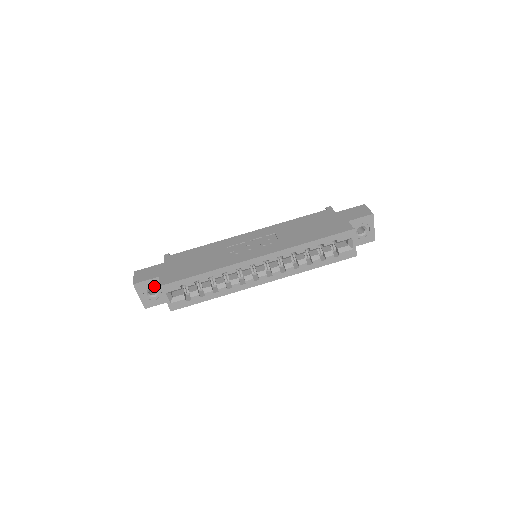
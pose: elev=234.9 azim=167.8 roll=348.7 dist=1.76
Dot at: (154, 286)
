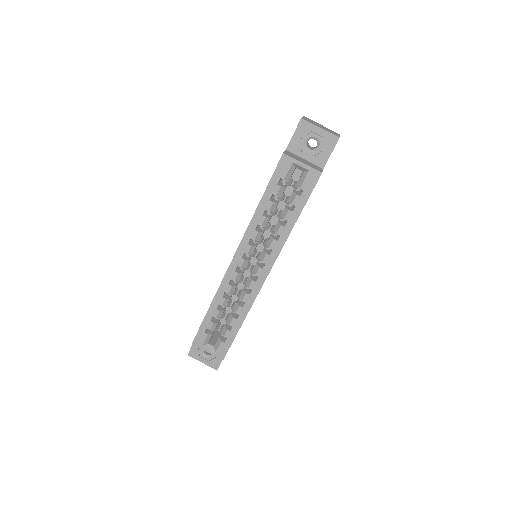
Dot at: occluded
